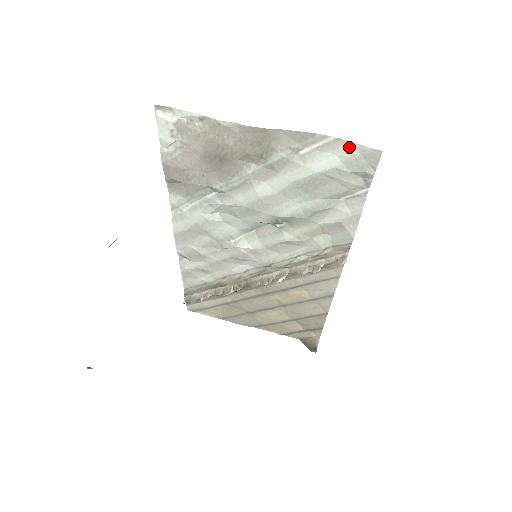
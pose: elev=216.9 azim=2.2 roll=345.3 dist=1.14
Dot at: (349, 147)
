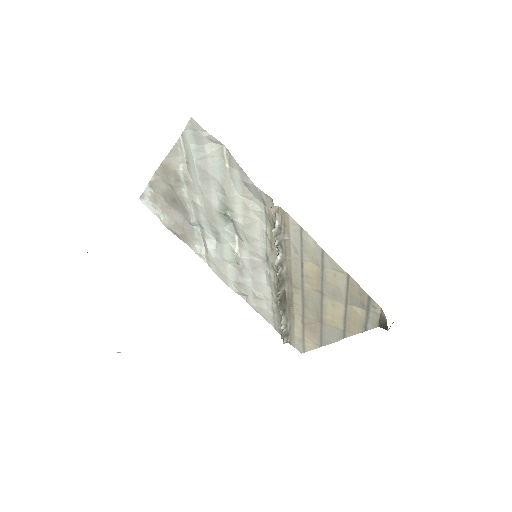
Dot at: (187, 133)
